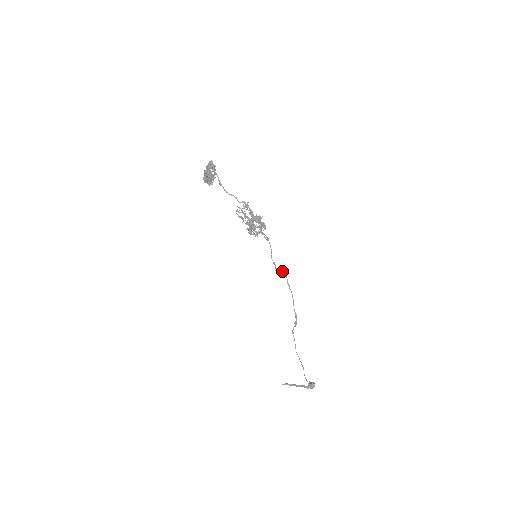
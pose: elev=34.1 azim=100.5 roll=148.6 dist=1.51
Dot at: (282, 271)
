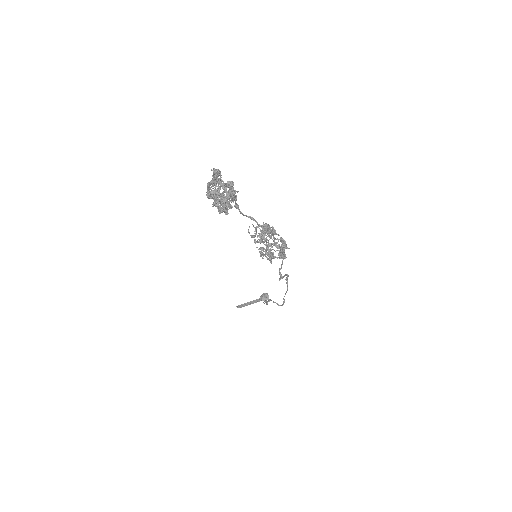
Dot at: (286, 275)
